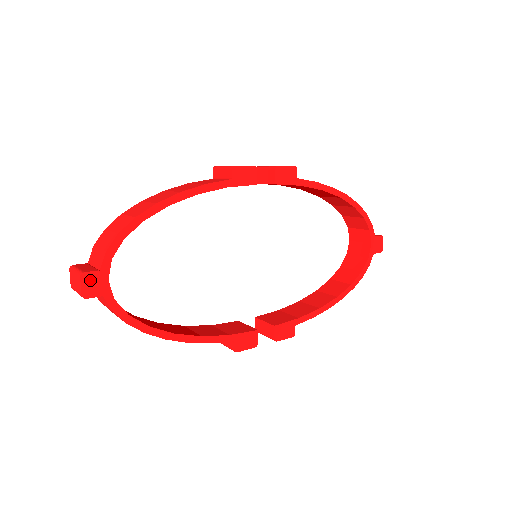
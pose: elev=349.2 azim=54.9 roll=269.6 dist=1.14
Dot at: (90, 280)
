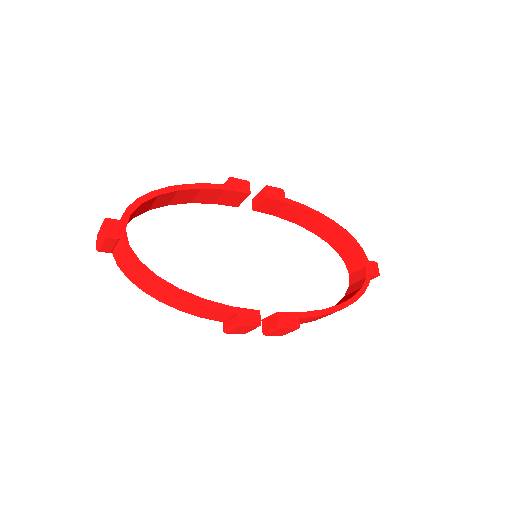
Dot at: (111, 225)
